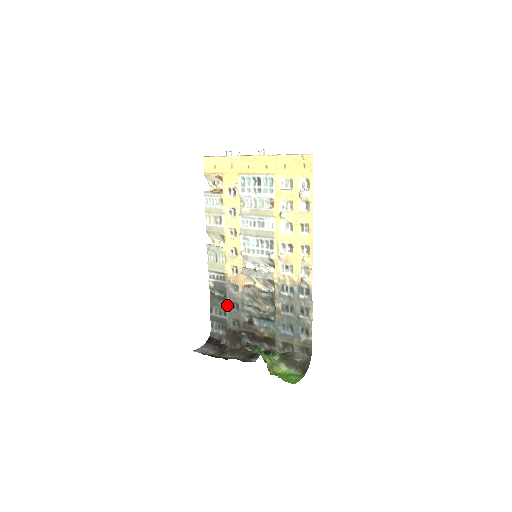
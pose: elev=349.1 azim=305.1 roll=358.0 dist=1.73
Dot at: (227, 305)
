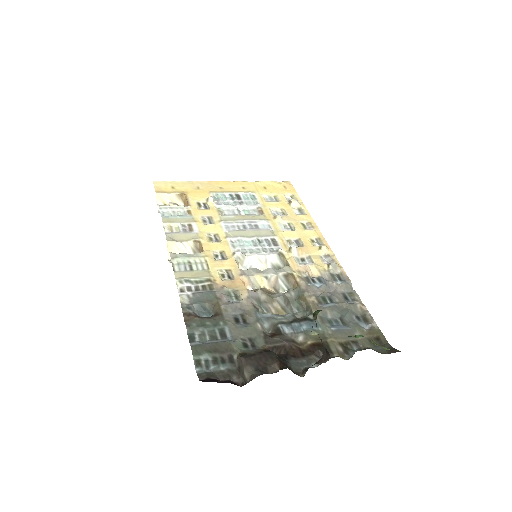
Dot at: (225, 320)
